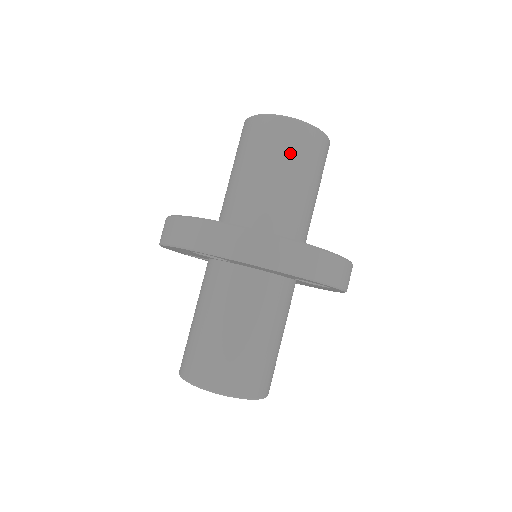
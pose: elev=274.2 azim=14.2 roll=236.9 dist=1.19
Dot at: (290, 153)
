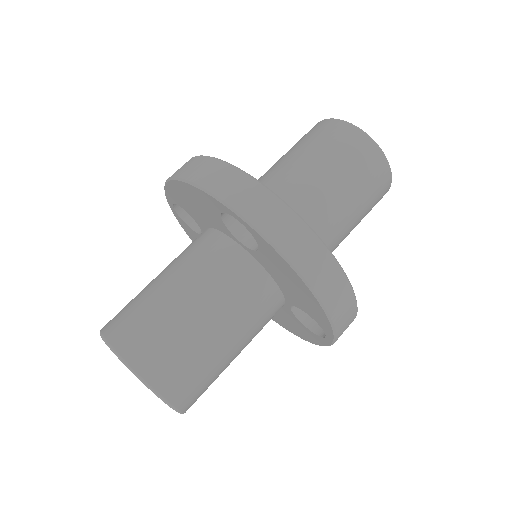
Dot at: (303, 141)
